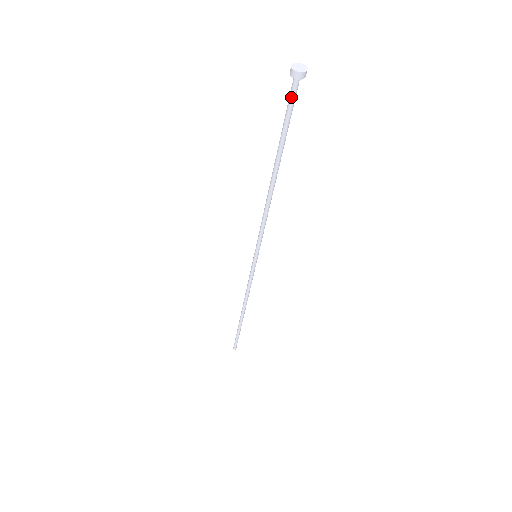
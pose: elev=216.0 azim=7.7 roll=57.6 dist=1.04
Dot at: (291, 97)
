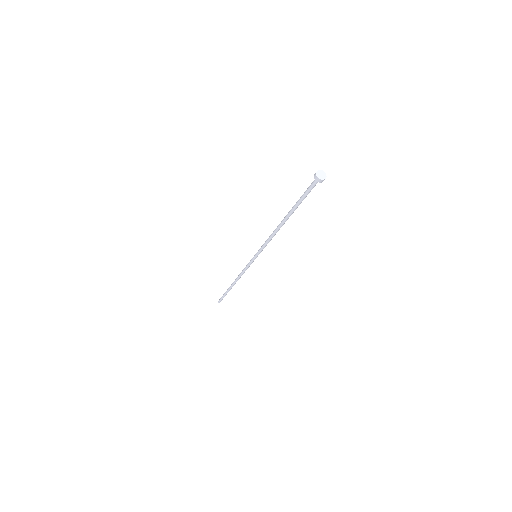
Dot at: (311, 188)
